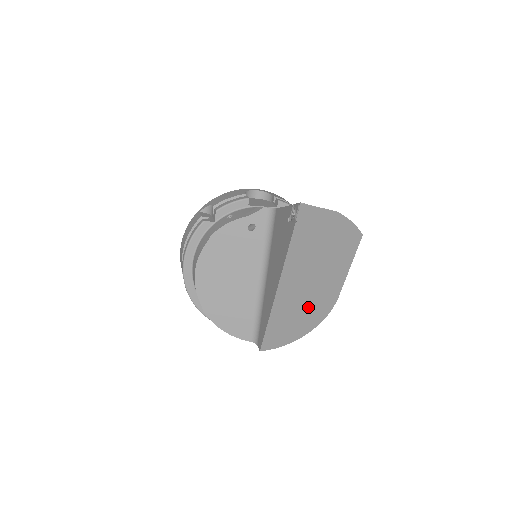
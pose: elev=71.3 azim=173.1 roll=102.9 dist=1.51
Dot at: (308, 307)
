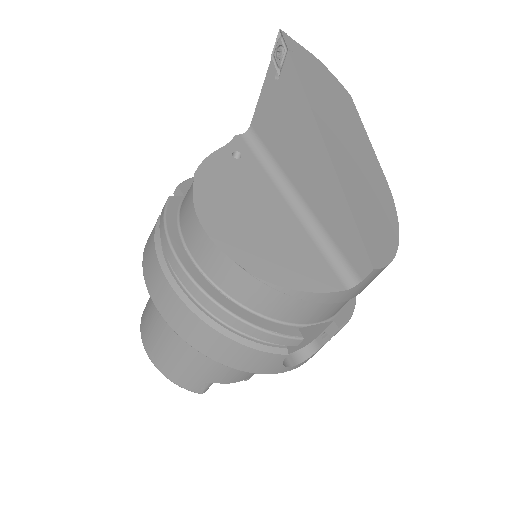
Dot at: (370, 188)
